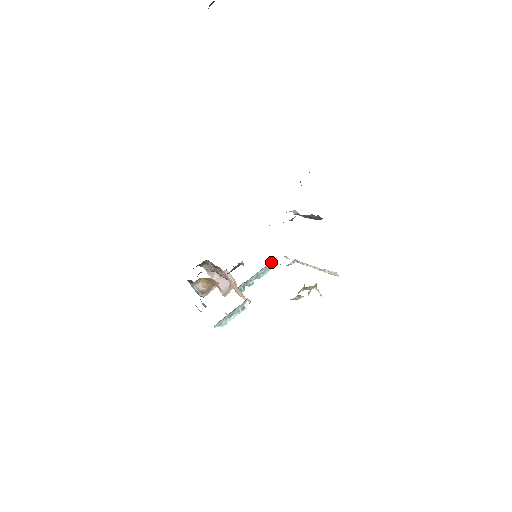
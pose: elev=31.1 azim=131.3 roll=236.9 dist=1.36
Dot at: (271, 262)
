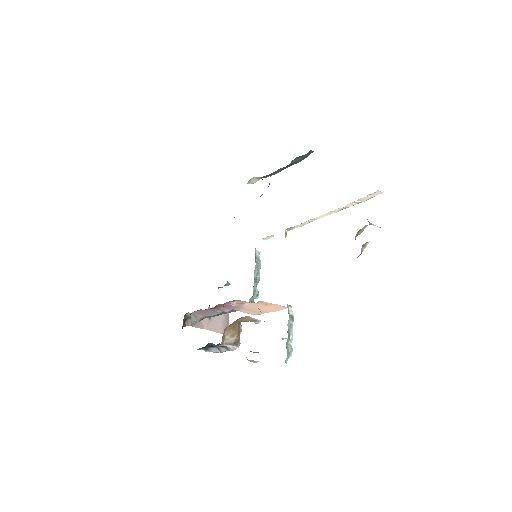
Dot at: (255, 256)
